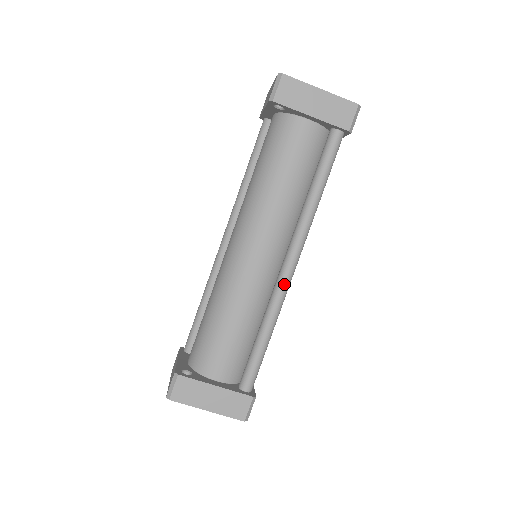
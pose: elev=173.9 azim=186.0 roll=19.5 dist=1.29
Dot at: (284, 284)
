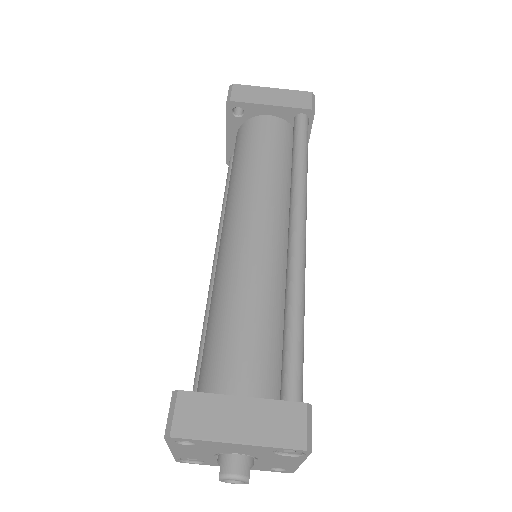
Dot at: (298, 248)
